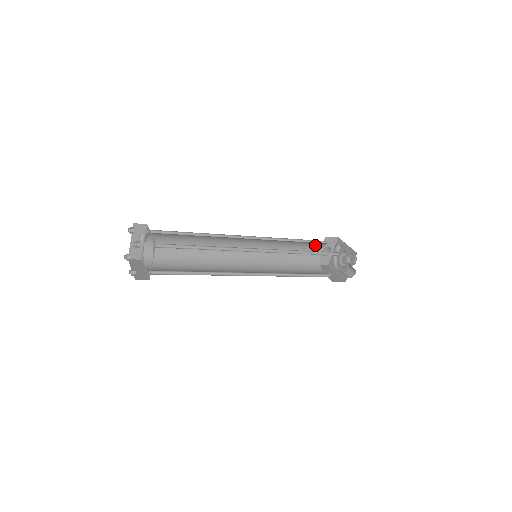
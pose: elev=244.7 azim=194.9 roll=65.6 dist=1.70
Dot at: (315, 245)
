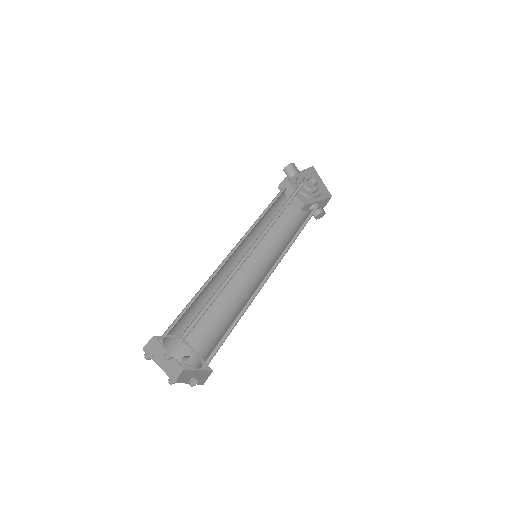
Dot at: occluded
